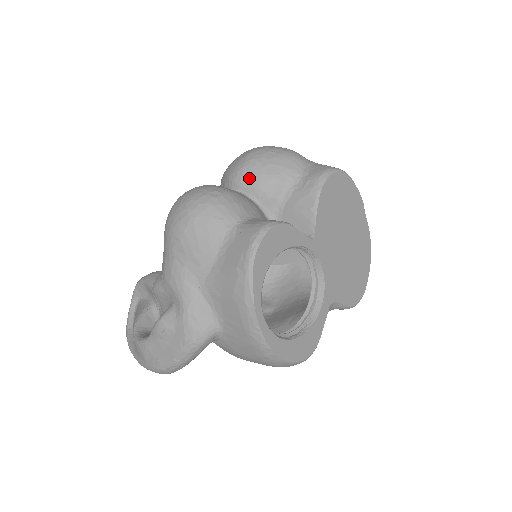
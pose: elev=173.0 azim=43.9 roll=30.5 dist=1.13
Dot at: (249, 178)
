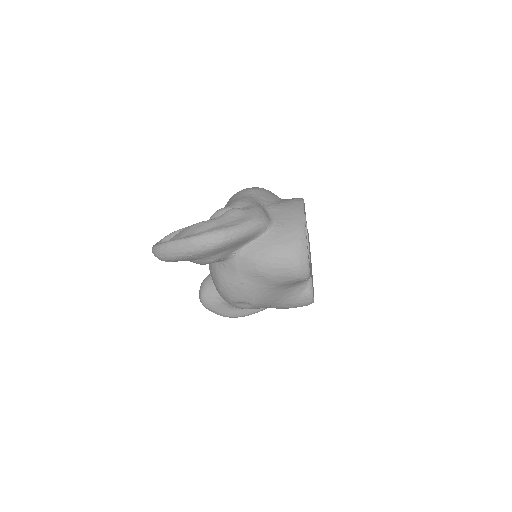
Dot at: occluded
